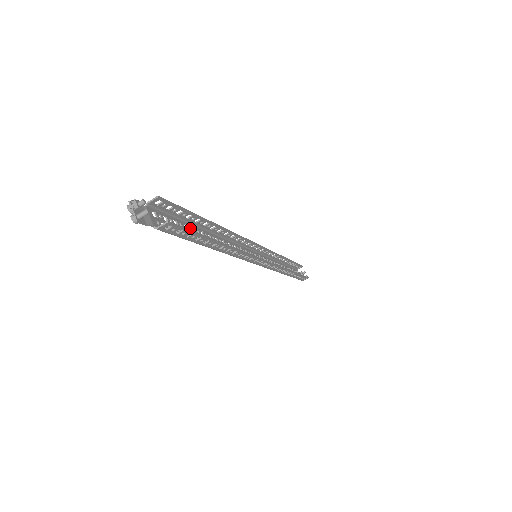
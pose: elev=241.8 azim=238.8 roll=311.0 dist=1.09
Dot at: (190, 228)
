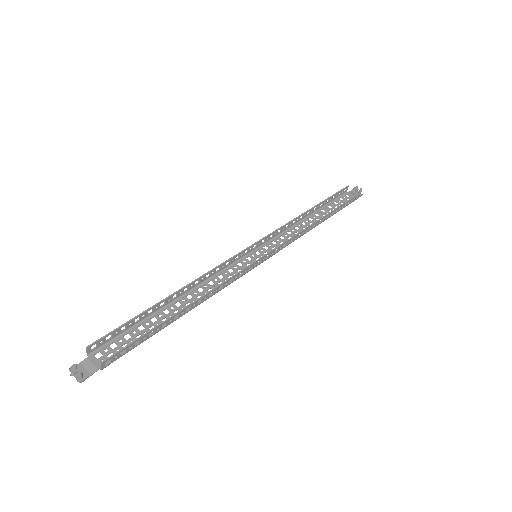
Dot at: (148, 322)
